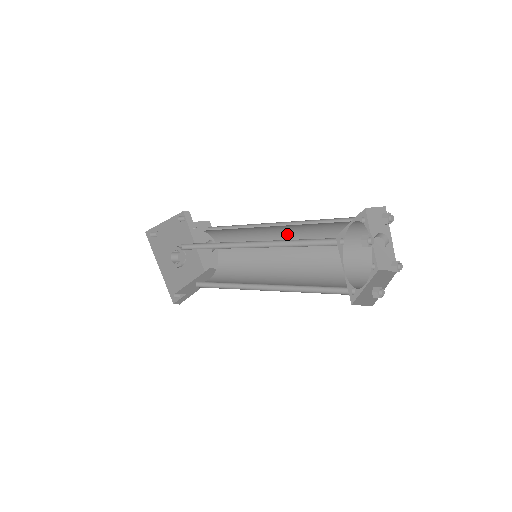
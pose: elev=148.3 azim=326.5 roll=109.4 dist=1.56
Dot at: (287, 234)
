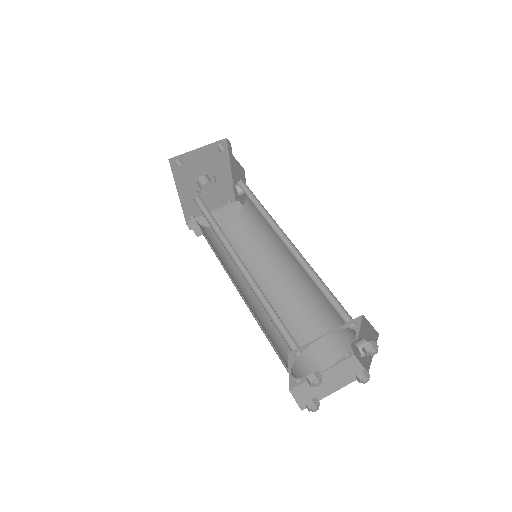
Dot at: occluded
